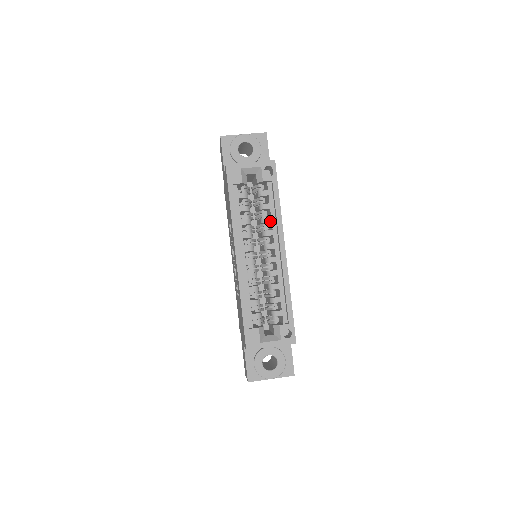
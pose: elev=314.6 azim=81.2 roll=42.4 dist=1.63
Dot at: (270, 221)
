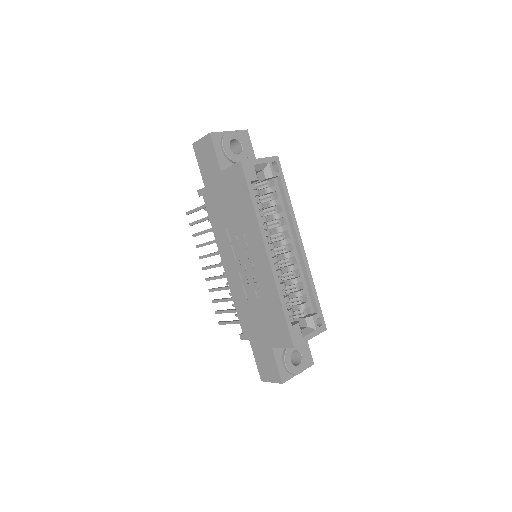
Dot at: (283, 216)
